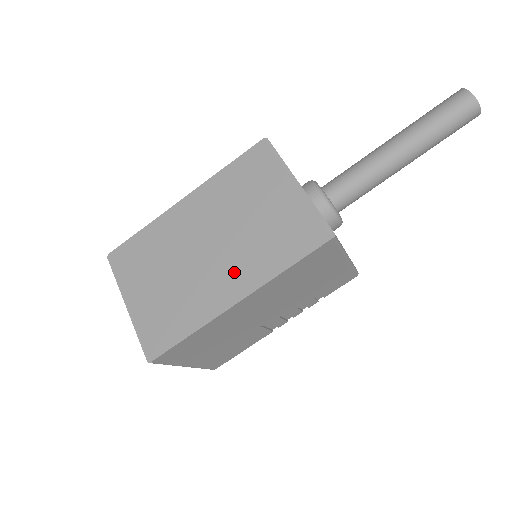
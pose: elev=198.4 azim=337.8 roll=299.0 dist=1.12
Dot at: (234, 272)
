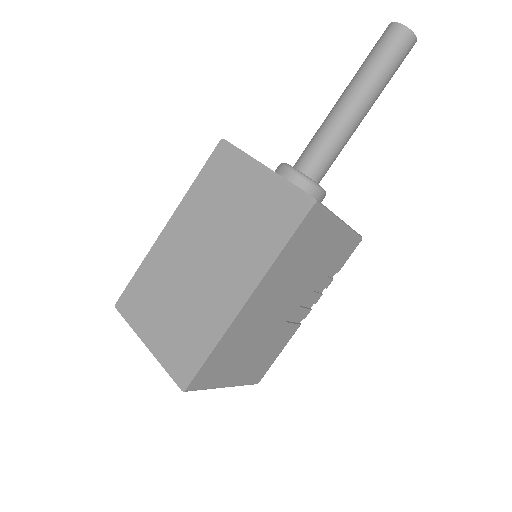
Dot at: (234, 273)
